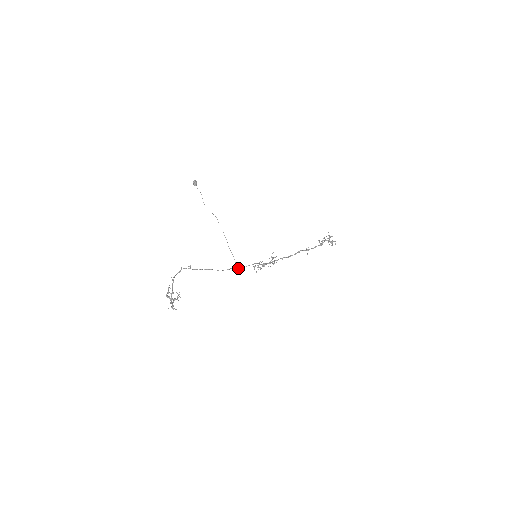
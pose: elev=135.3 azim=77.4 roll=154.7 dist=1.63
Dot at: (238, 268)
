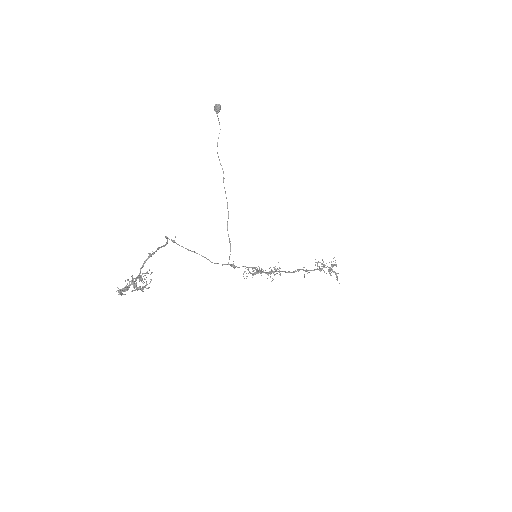
Dot at: (234, 267)
